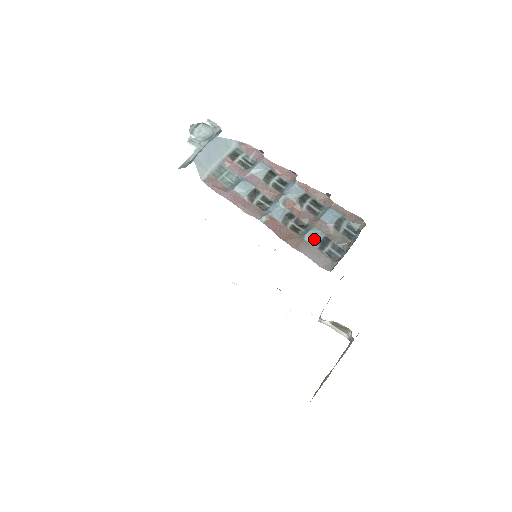
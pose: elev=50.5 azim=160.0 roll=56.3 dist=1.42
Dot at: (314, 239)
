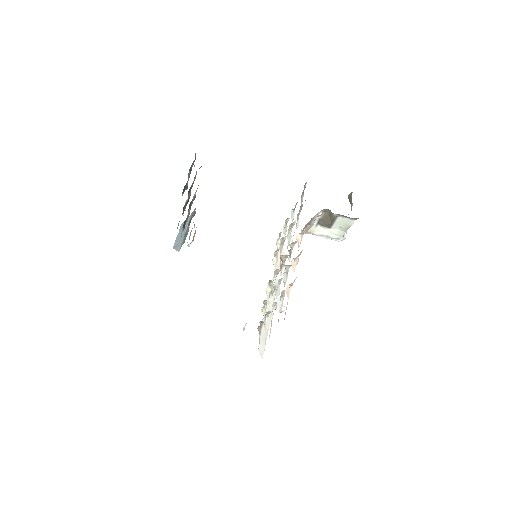
Dot at: occluded
